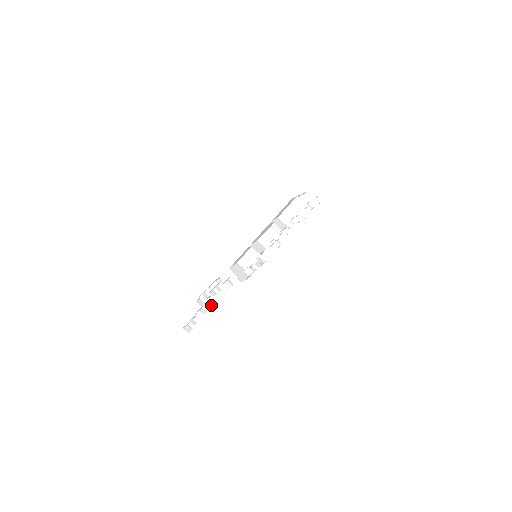
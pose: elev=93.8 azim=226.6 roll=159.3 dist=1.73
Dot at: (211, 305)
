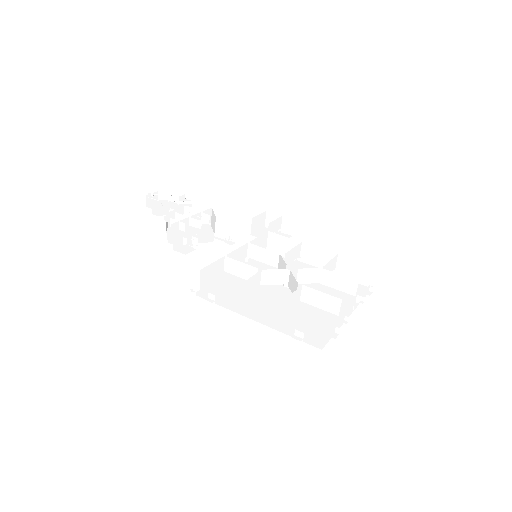
Dot at: occluded
